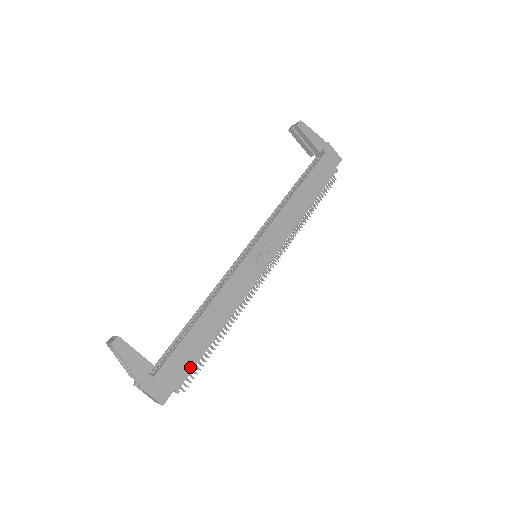
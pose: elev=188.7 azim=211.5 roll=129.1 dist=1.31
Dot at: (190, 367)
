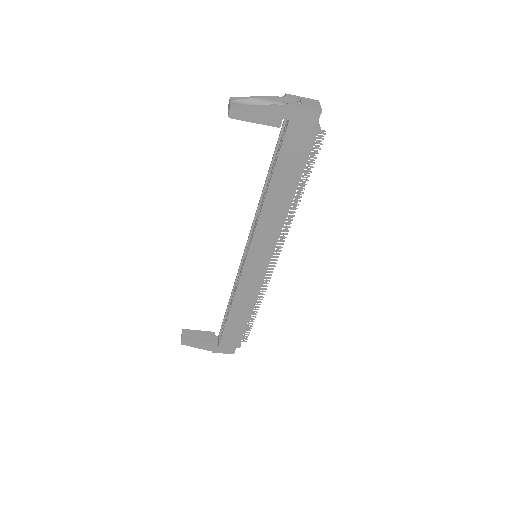
Dot at: (240, 336)
